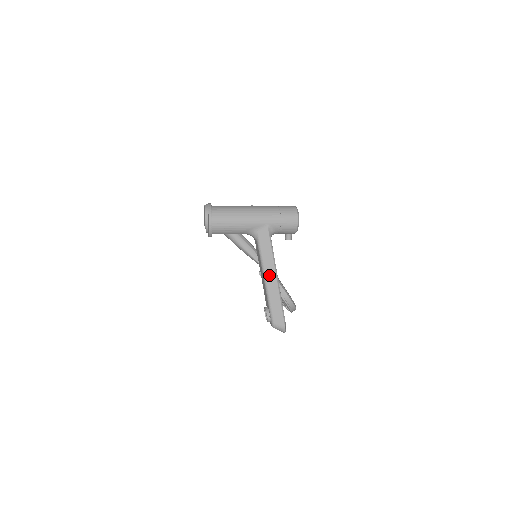
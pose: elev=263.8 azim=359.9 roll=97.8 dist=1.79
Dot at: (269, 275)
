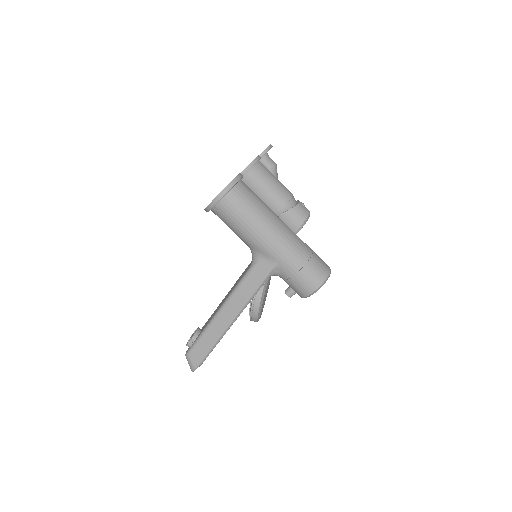
Dot at: (228, 310)
